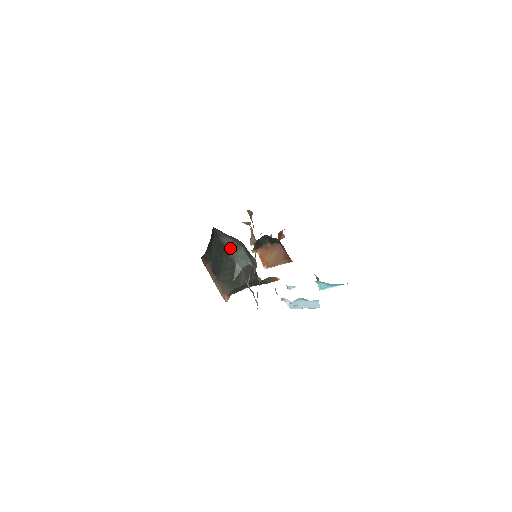
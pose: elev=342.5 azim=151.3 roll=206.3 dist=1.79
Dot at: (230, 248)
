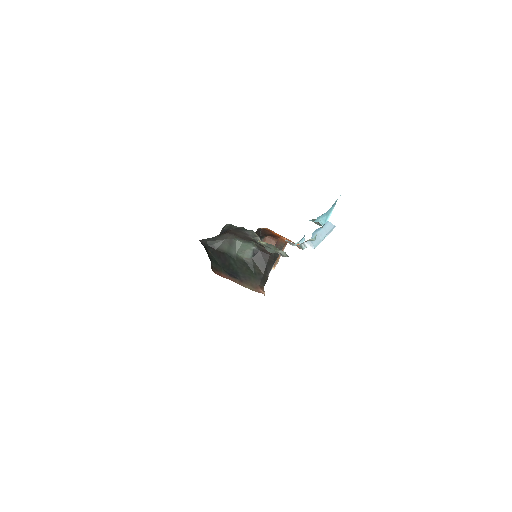
Dot at: (227, 249)
